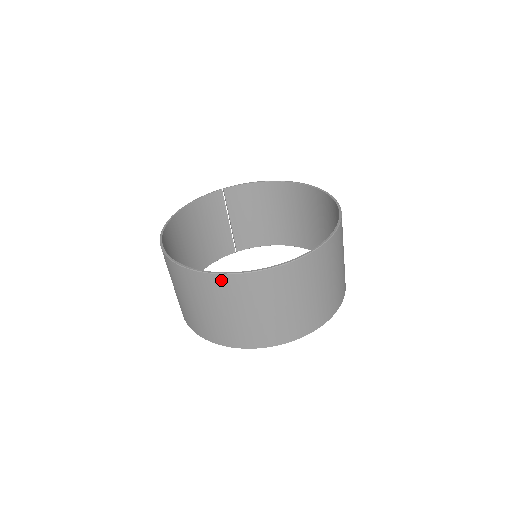
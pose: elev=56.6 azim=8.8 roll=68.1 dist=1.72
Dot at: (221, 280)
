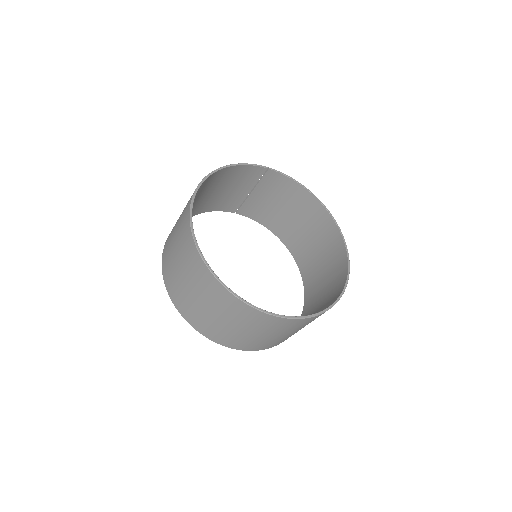
Dot at: (226, 294)
